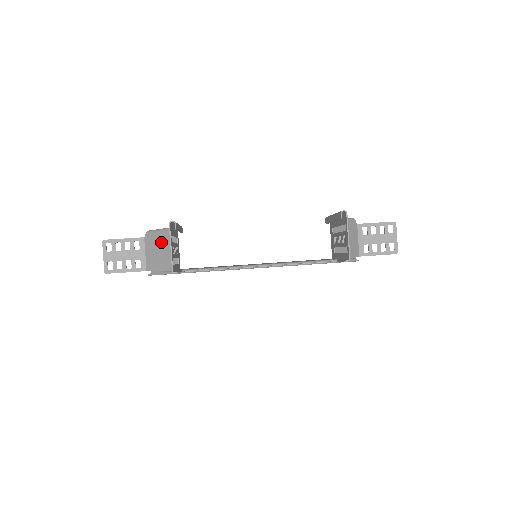
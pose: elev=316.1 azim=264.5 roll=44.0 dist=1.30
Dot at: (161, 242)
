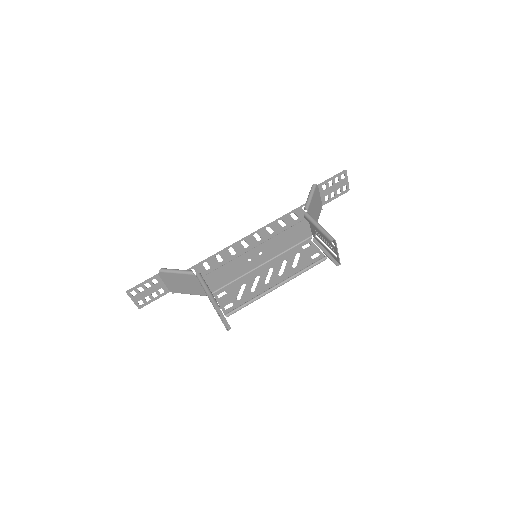
Dot at: (180, 280)
